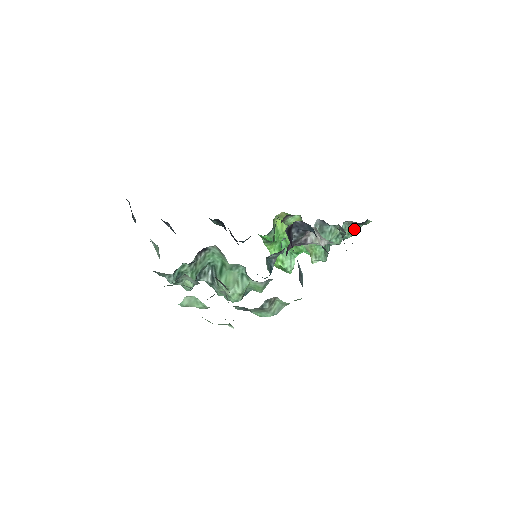
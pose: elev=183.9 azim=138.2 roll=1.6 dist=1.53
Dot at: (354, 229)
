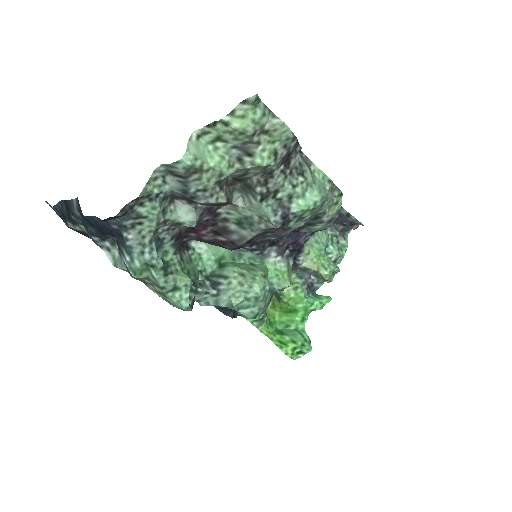
Dot at: (343, 241)
